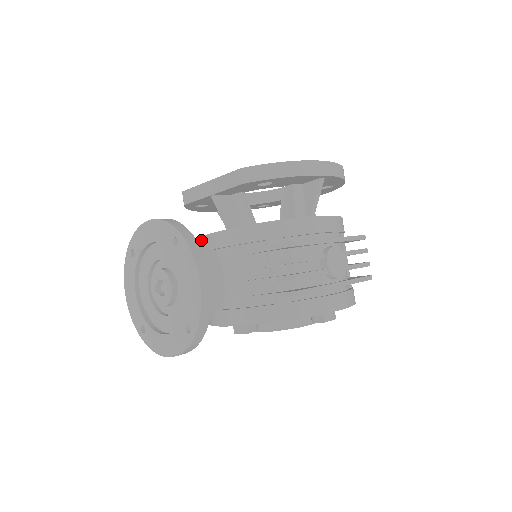
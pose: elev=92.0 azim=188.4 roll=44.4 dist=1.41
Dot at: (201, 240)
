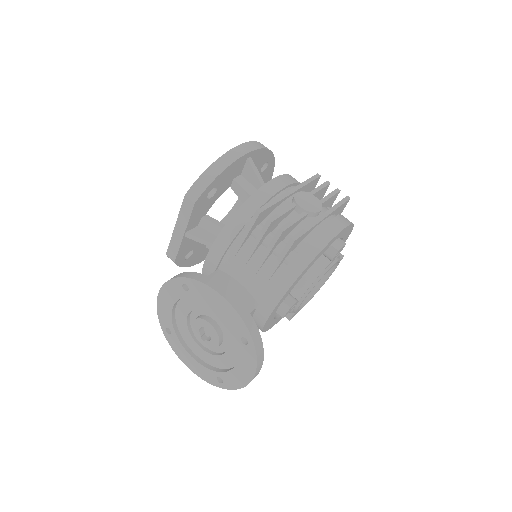
Dot at: (204, 274)
